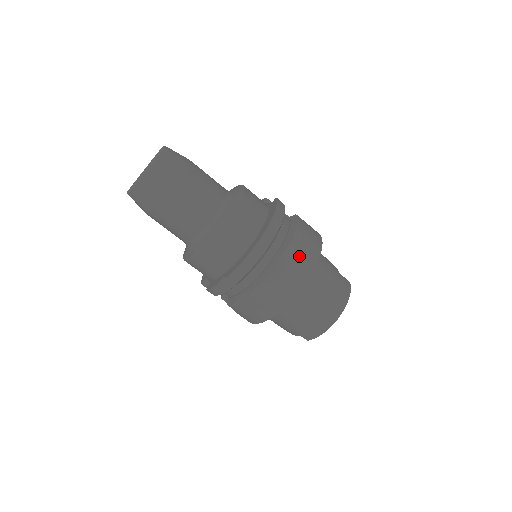
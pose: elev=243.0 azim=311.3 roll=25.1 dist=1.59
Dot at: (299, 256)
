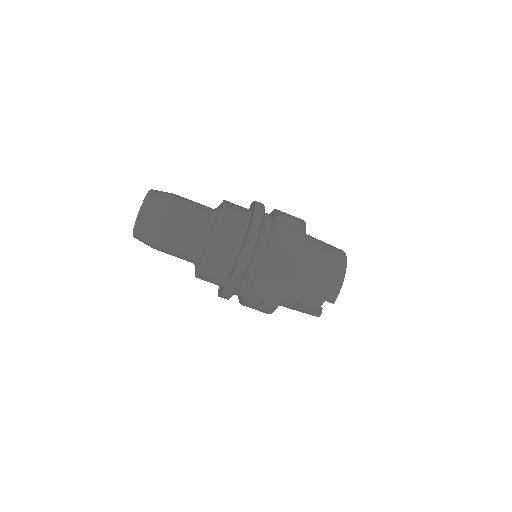
Dot at: (290, 220)
